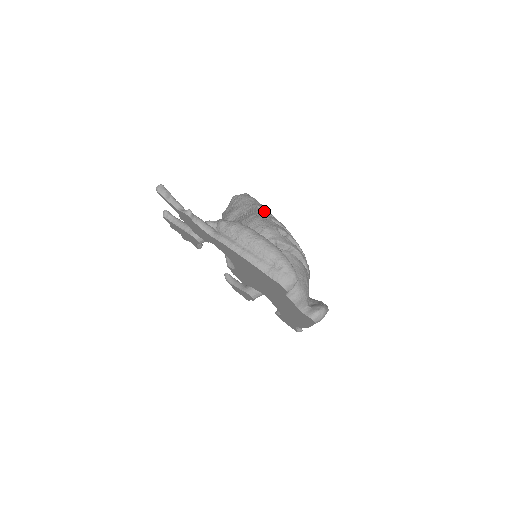
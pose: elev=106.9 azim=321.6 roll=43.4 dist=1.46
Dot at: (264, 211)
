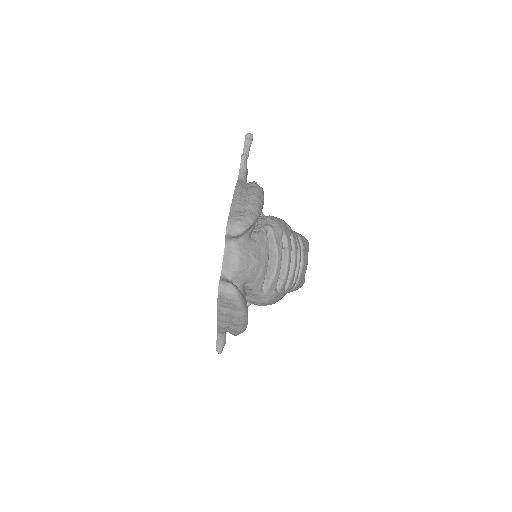
Dot at: (298, 239)
